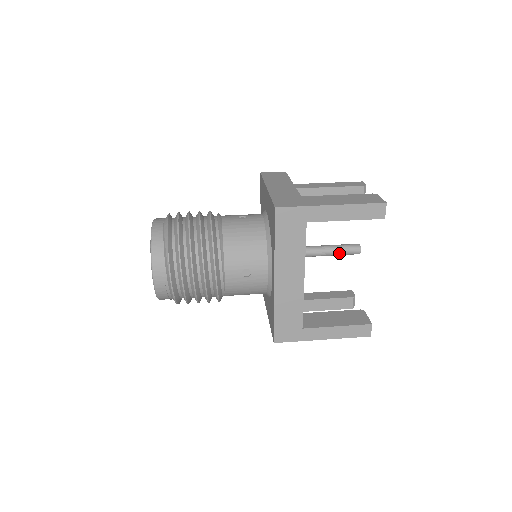
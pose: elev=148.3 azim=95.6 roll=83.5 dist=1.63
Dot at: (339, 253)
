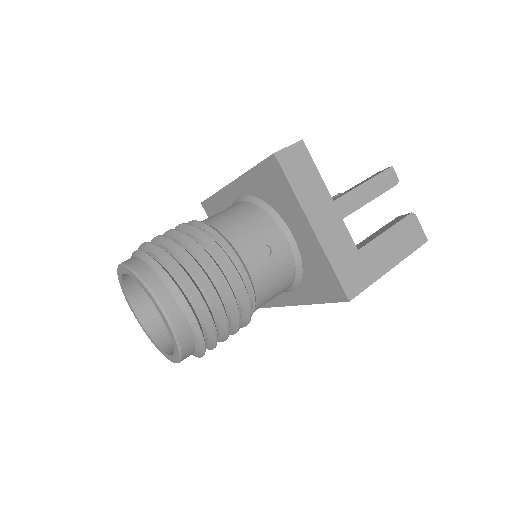
Dot at: occluded
